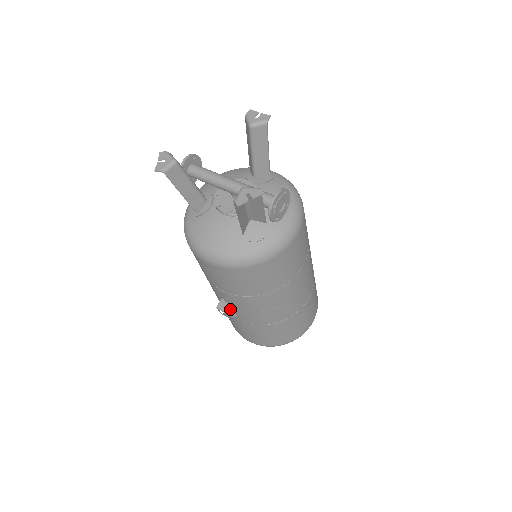
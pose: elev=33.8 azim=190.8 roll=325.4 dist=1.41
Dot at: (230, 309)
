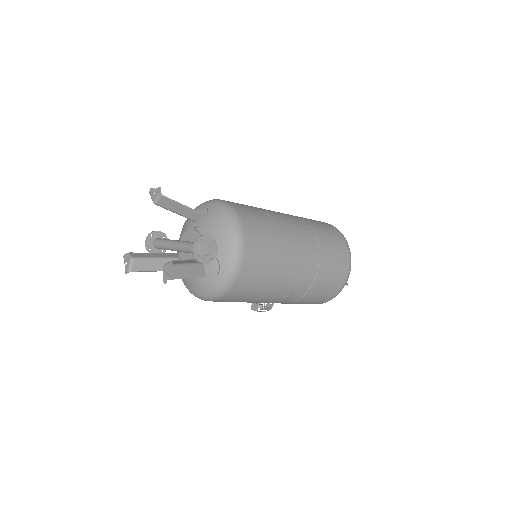
Dot at: (262, 305)
